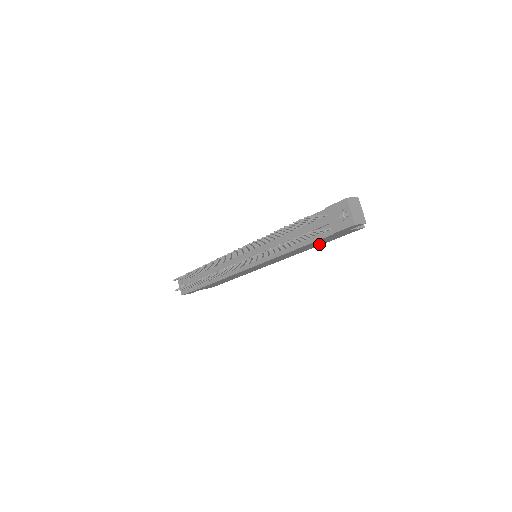
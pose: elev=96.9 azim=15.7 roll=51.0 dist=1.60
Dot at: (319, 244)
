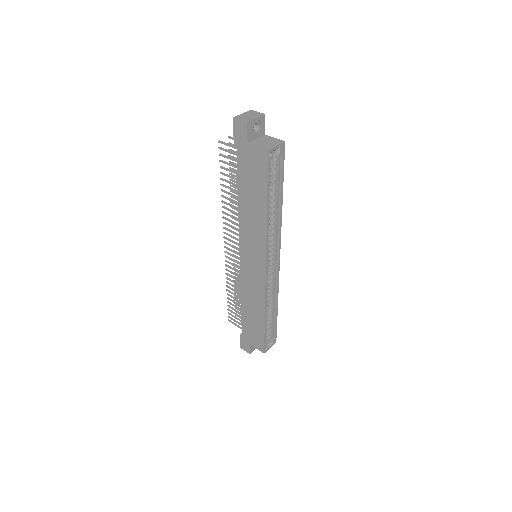
Dot at: (262, 202)
